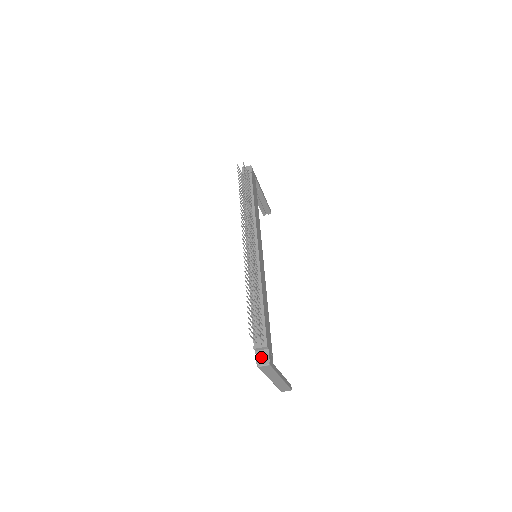
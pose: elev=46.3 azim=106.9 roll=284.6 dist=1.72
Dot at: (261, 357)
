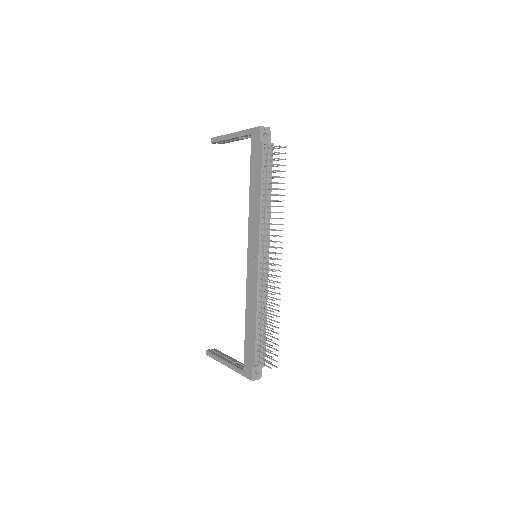
Dot at: (254, 371)
